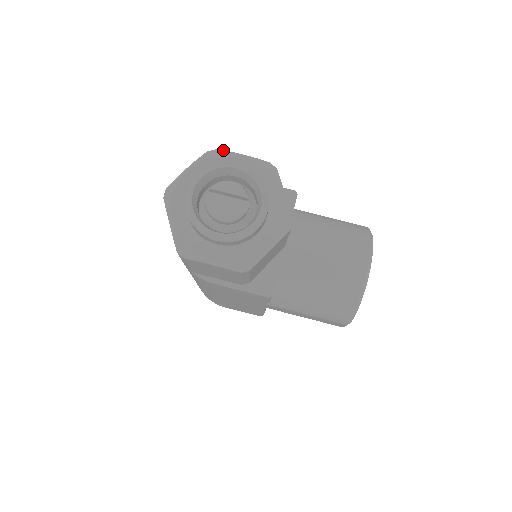
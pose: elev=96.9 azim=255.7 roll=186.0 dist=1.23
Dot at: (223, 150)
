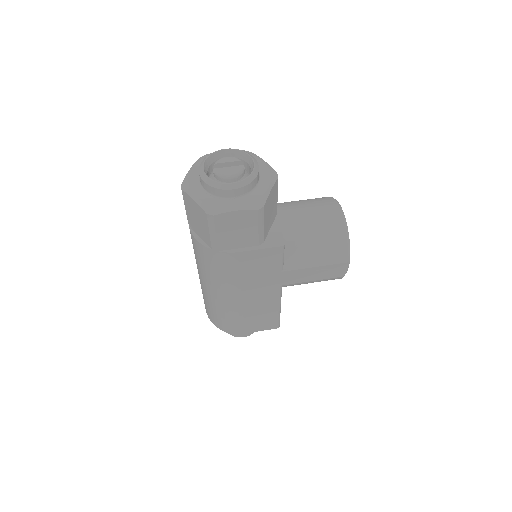
Dot at: (210, 153)
